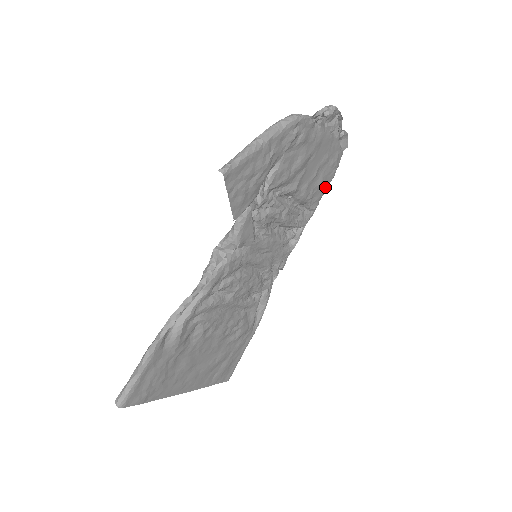
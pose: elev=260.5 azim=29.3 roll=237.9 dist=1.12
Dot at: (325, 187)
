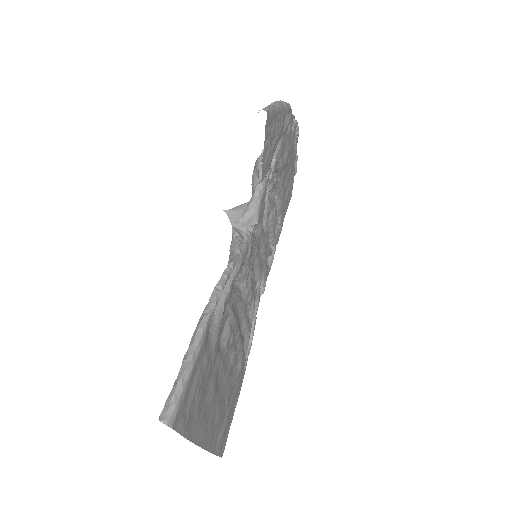
Dot at: (287, 207)
